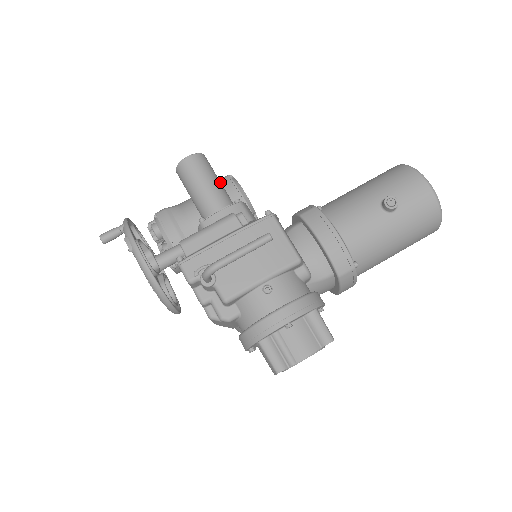
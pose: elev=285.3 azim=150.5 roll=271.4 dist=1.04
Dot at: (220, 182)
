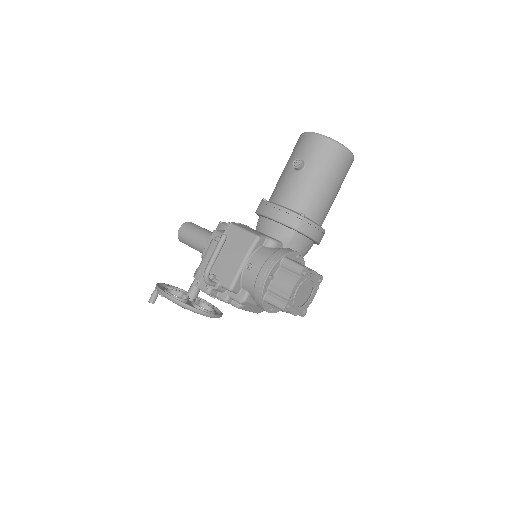
Dot at: (204, 229)
